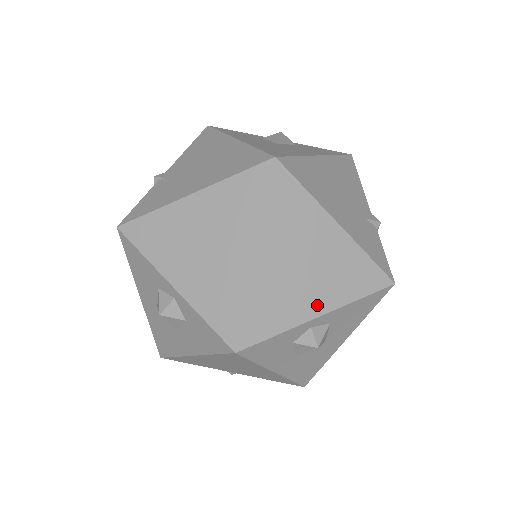
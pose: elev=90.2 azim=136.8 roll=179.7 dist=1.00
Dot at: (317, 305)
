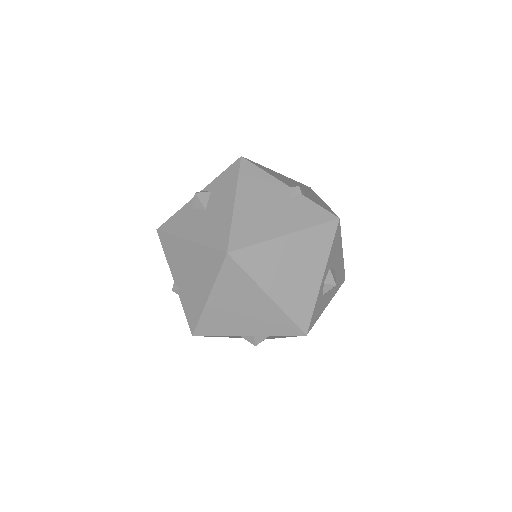
Dot at: (316, 276)
